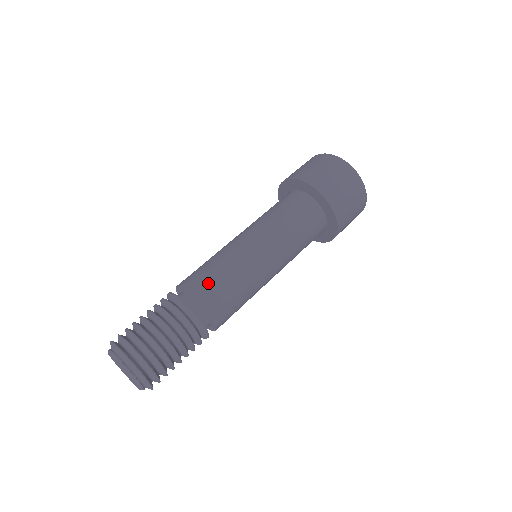
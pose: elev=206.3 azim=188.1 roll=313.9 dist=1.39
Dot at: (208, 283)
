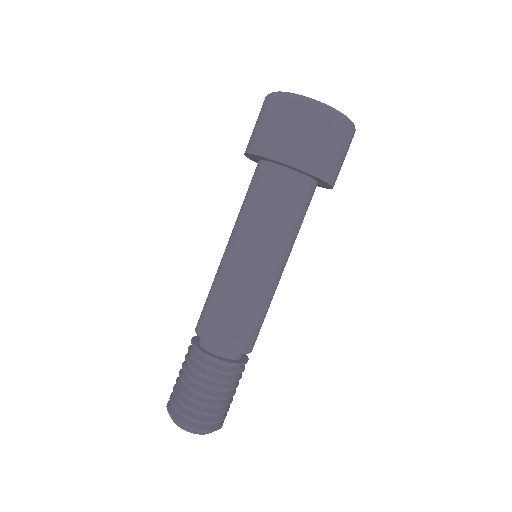
Dot at: (205, 317)
